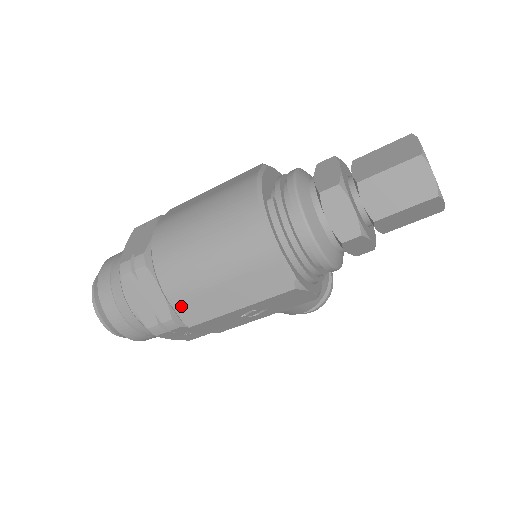
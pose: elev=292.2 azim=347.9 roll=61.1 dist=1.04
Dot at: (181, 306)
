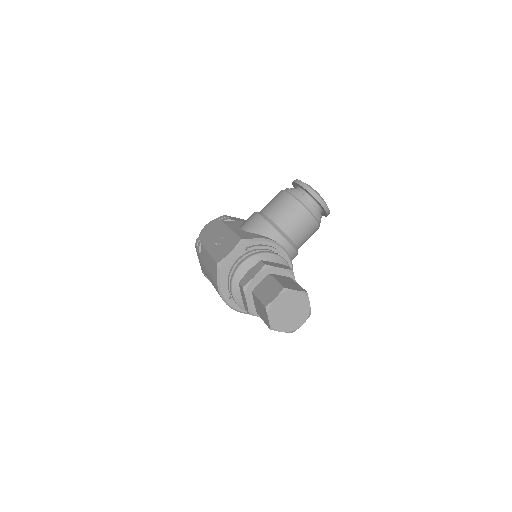
Dot at: occluded
